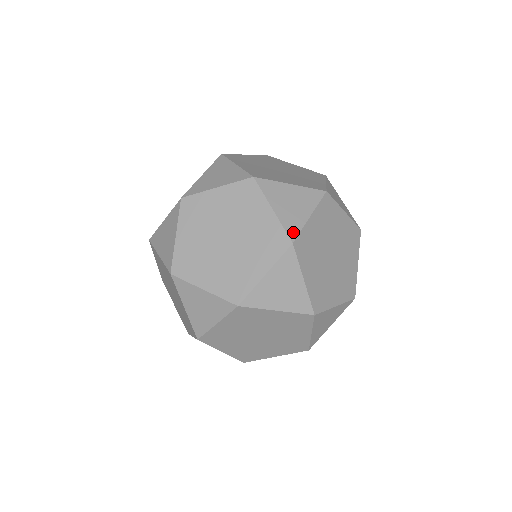
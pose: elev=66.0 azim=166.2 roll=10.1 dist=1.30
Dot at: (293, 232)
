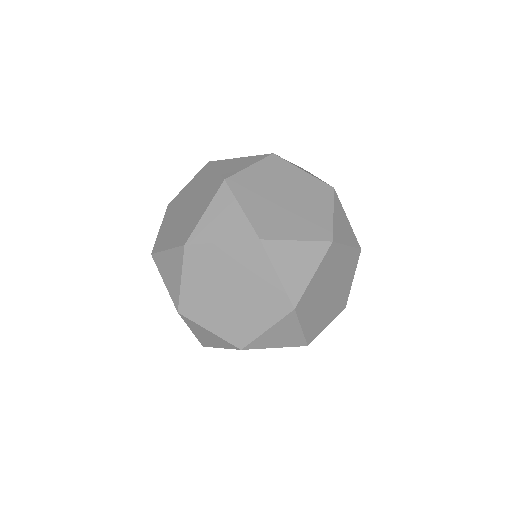
Dot at: (326, 183)
